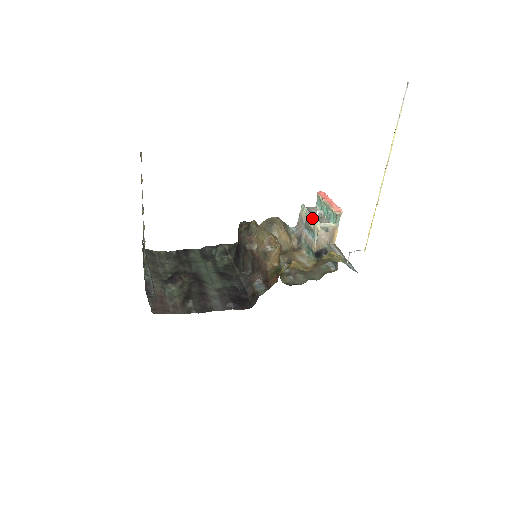
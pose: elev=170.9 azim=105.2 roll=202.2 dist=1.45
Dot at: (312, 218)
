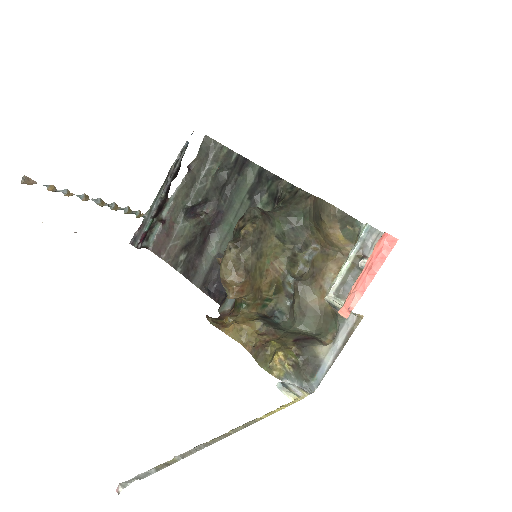
Dot at: (341, 268)
